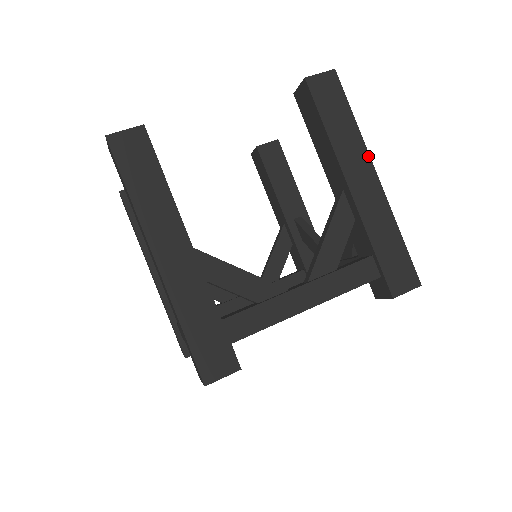
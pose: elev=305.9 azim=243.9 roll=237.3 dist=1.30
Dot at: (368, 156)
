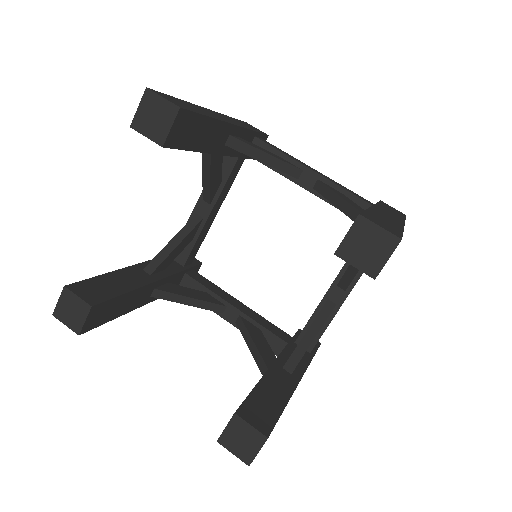
Dot at: occluded
